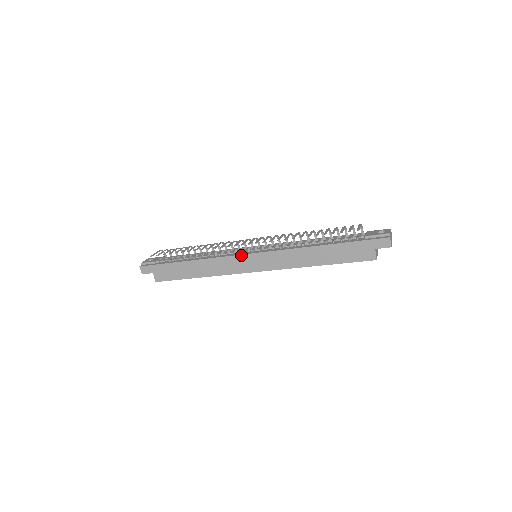
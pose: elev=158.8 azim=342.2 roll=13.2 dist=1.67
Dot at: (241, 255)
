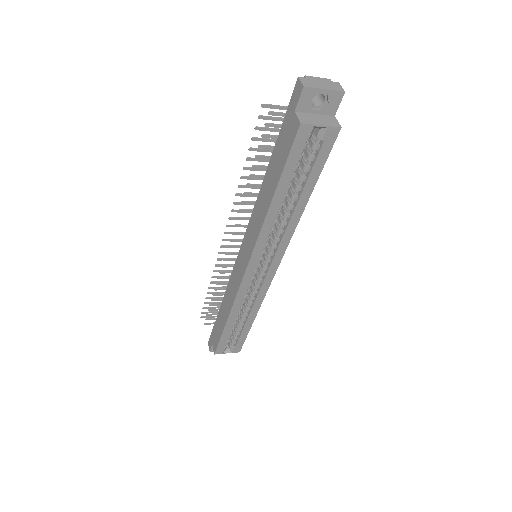
Dot at: (236, 259)
